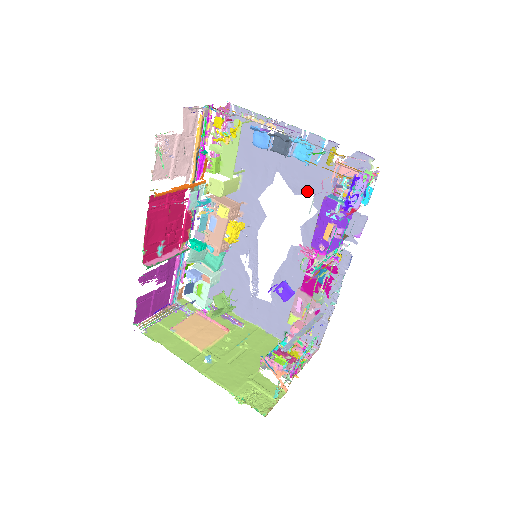
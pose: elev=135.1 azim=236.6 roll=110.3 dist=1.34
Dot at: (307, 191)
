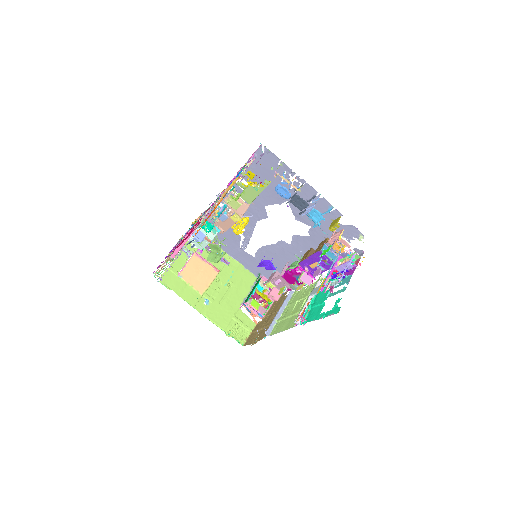
Dot at: (306, 223)
